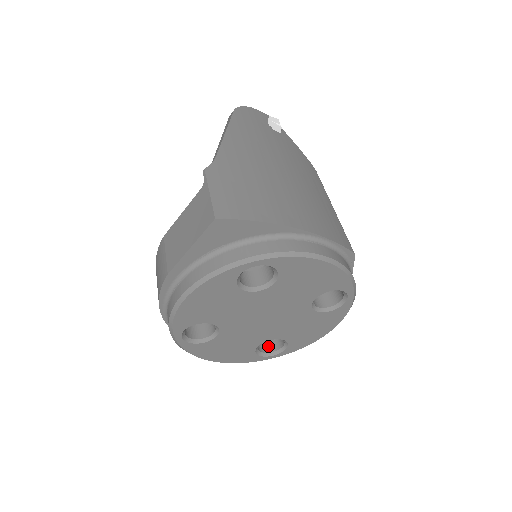
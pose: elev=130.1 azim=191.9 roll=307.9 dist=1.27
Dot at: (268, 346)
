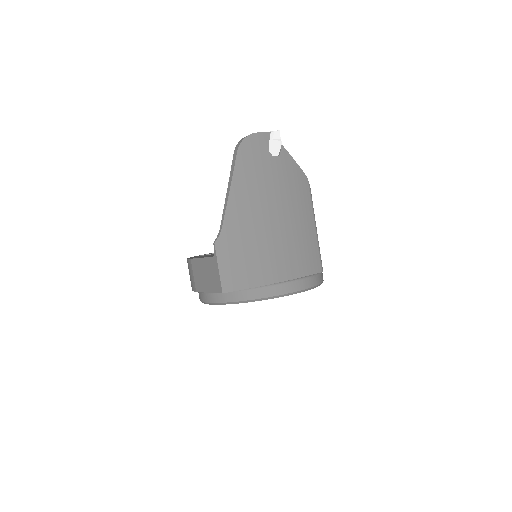
Dot at: occluded
